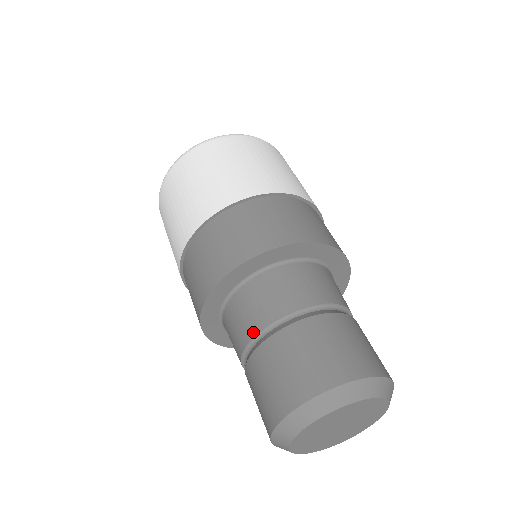
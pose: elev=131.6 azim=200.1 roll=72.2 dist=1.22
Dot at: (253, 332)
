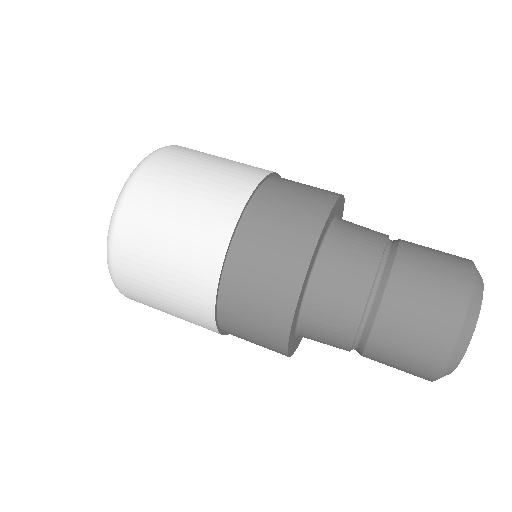
Dot at: (352, 335)
